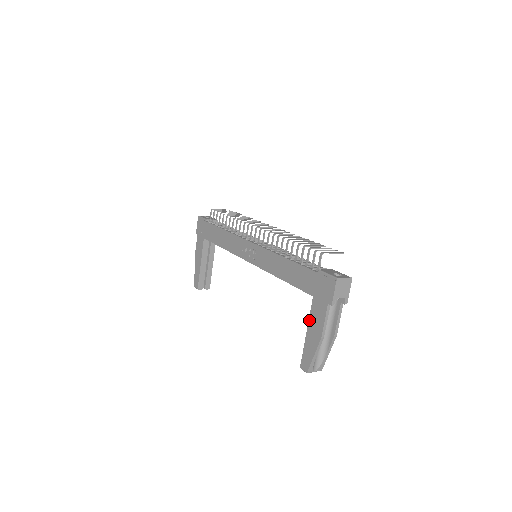
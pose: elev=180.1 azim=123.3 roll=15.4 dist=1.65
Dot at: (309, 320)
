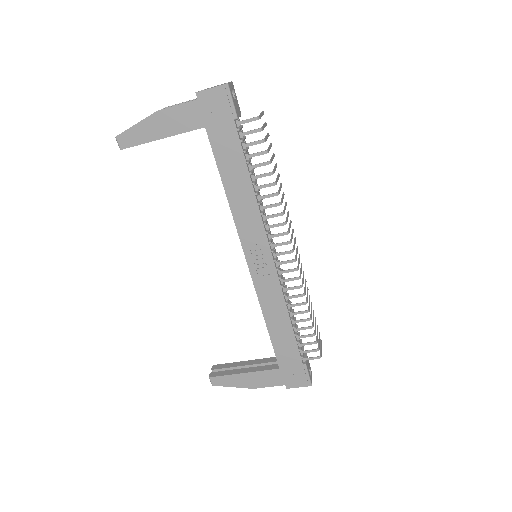
Dot at: (257, 372)
